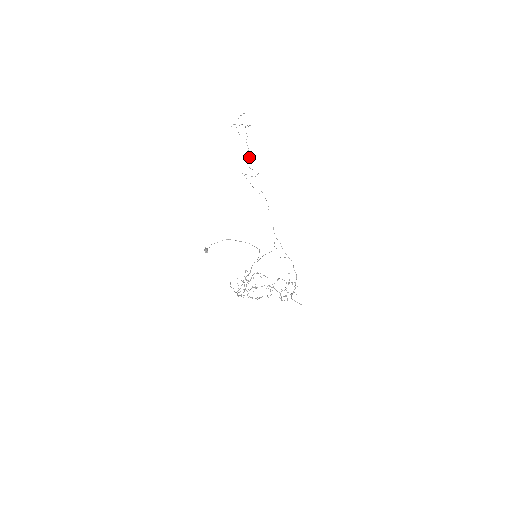
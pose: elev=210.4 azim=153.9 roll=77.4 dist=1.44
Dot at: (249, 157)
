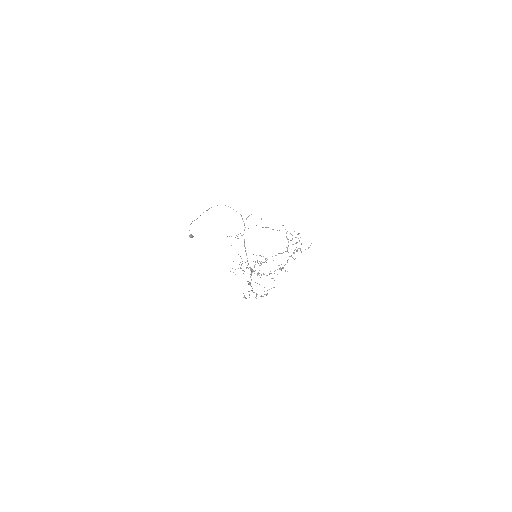
Dot at: occluded
